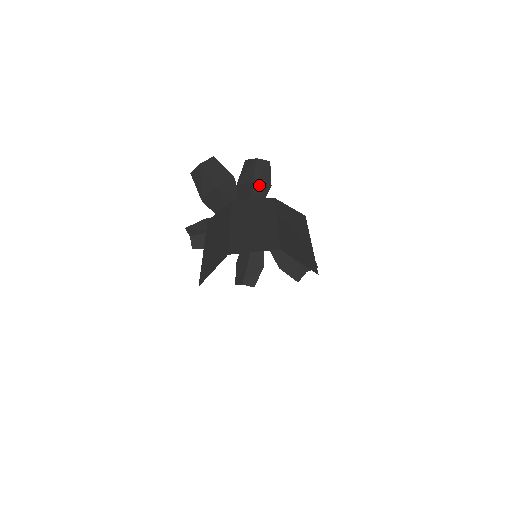
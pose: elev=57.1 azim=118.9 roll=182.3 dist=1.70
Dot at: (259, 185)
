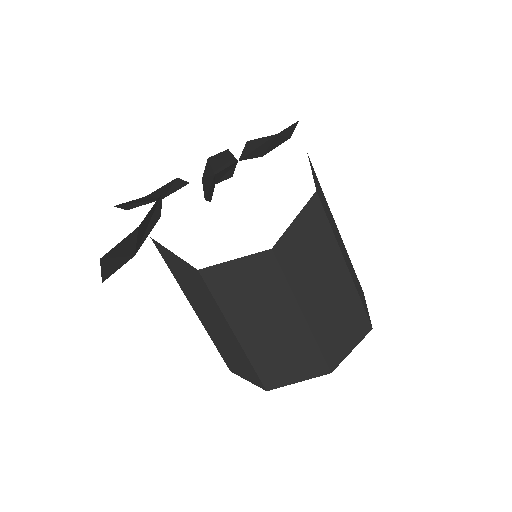
Dot at: occluded
